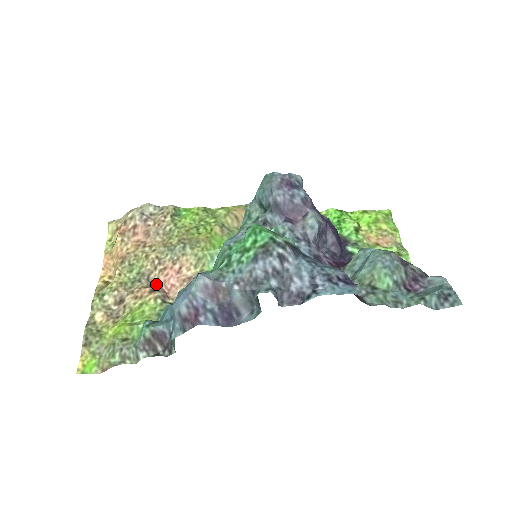
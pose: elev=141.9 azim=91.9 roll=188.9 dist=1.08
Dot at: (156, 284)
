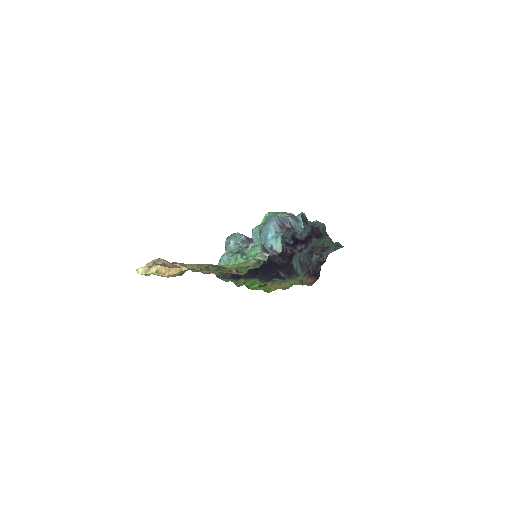
Dot at: (213, 273)
